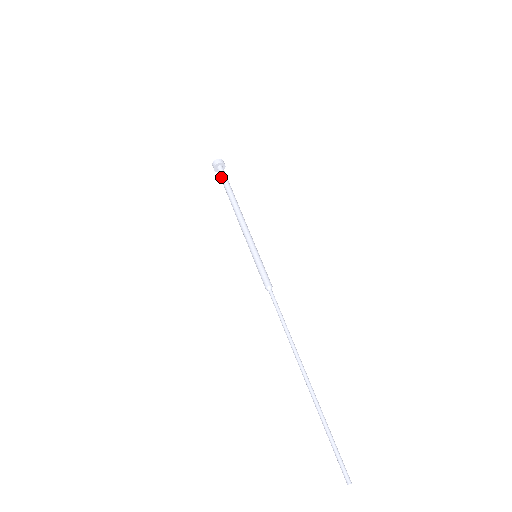
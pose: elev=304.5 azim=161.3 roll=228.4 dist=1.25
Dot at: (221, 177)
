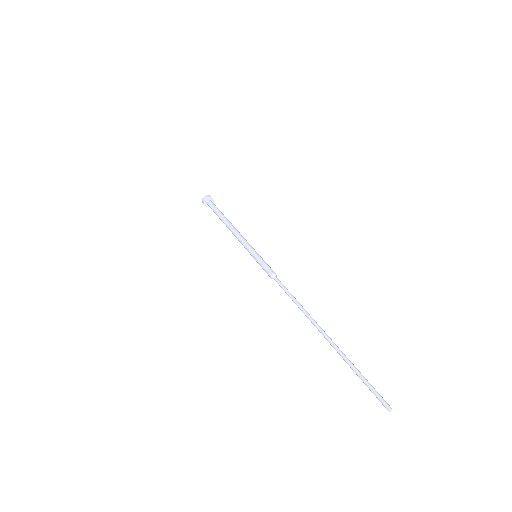
Dot at: (211, 208)
